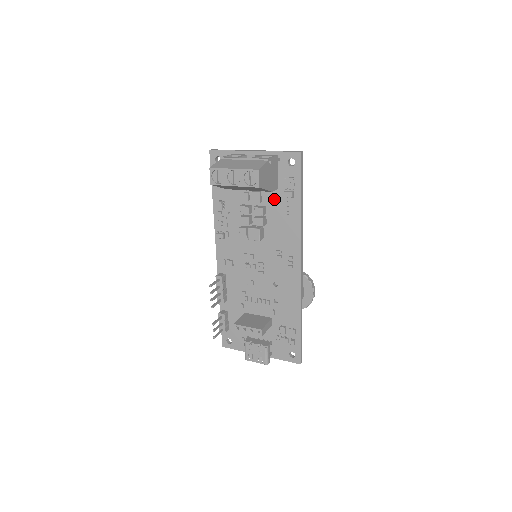
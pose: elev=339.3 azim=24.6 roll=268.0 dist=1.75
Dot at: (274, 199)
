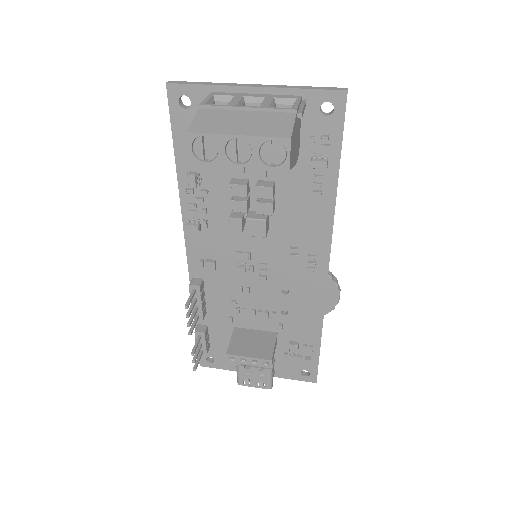
Dot at: (290, 170)
